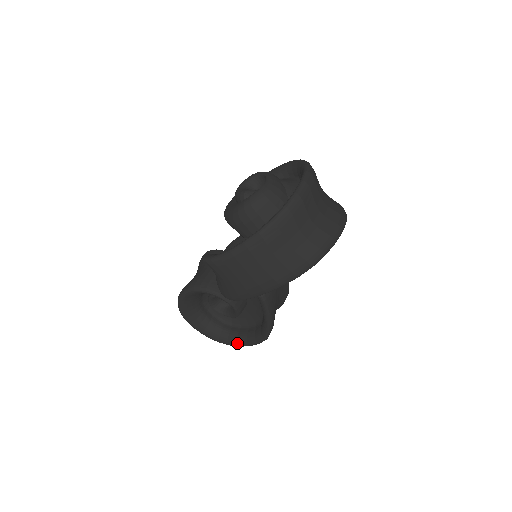
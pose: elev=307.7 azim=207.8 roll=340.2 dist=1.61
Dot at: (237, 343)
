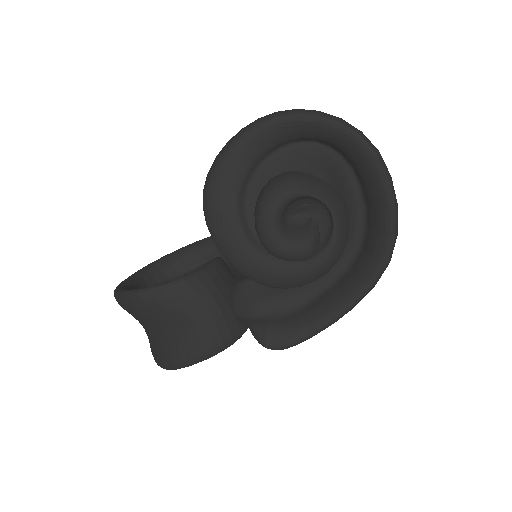
Dot at: occluded
